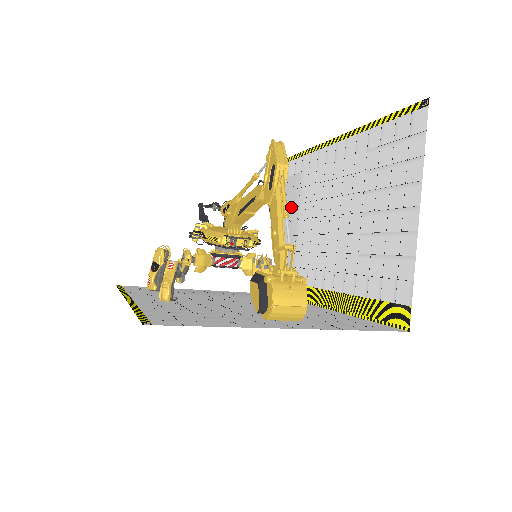
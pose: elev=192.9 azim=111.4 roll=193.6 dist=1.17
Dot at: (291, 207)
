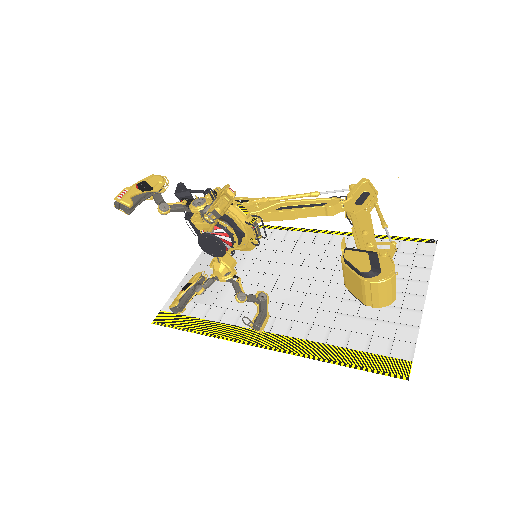
Dot at: occluded
